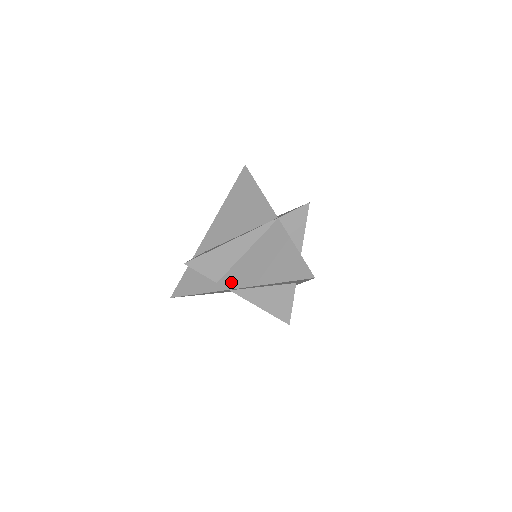
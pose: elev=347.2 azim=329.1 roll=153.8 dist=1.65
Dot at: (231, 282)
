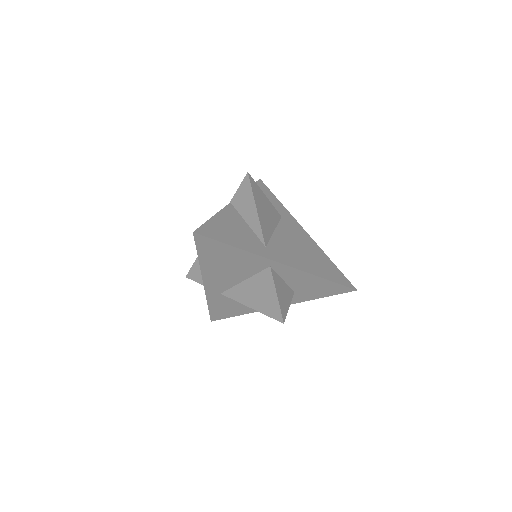
Dot at: occluded
